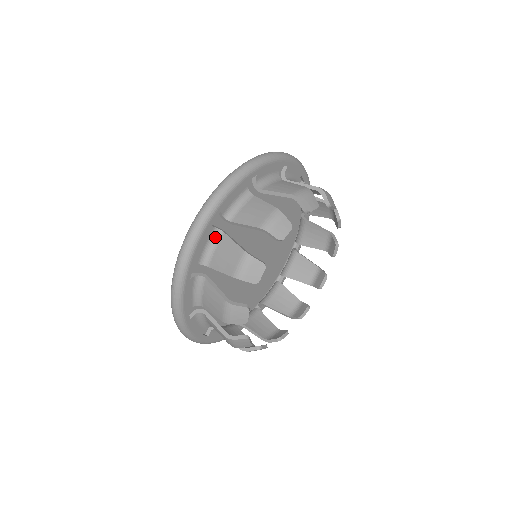
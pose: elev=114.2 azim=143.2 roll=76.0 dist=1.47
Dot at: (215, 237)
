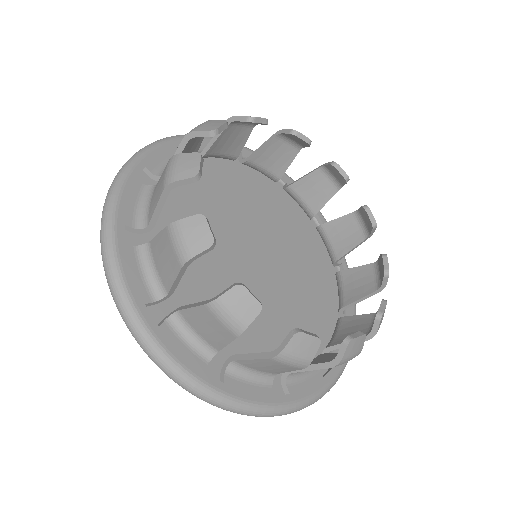
Dot at: (148, 194)
